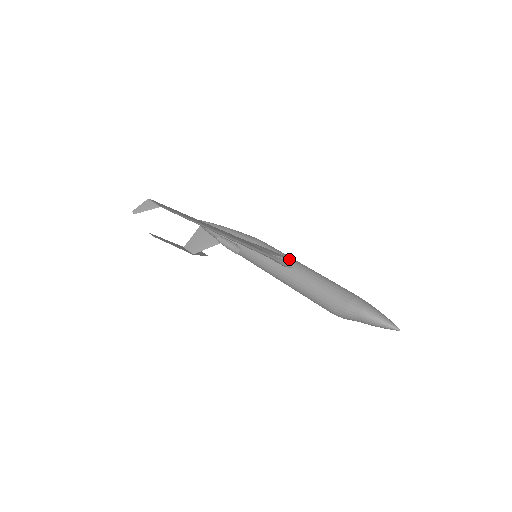
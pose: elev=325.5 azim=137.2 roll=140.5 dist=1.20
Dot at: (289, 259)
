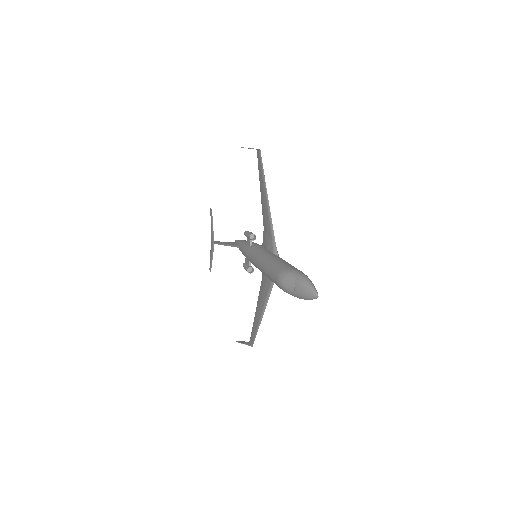
Dot at: occluded
